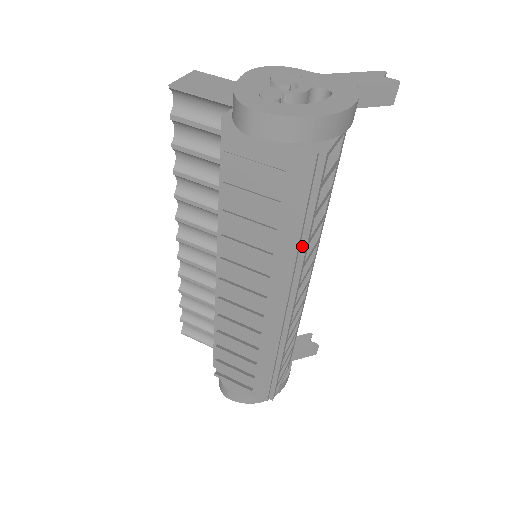
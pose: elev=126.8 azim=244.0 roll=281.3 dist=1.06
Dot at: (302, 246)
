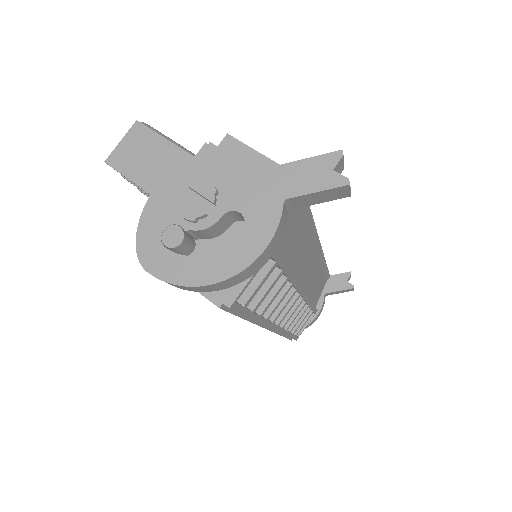
Dot at: occluded
